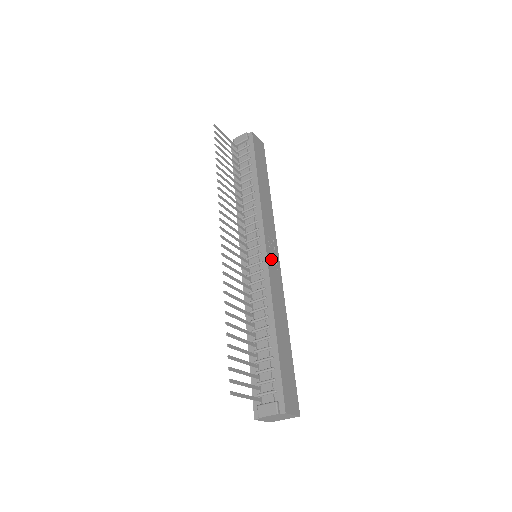
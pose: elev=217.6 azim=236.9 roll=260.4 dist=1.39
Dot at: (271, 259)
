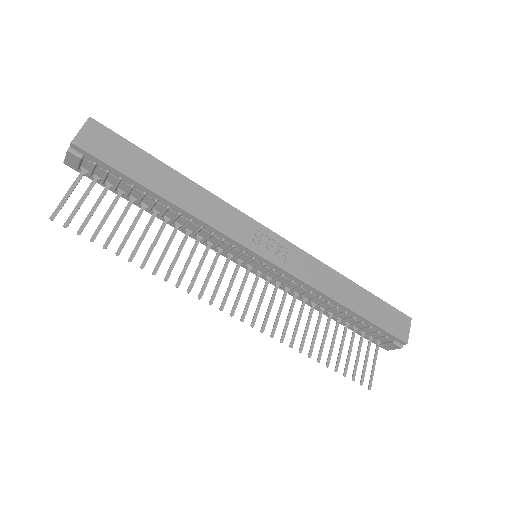
Dot at: (276, 255)
